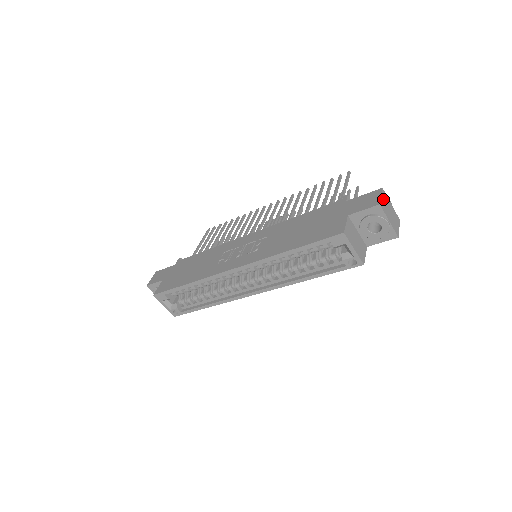
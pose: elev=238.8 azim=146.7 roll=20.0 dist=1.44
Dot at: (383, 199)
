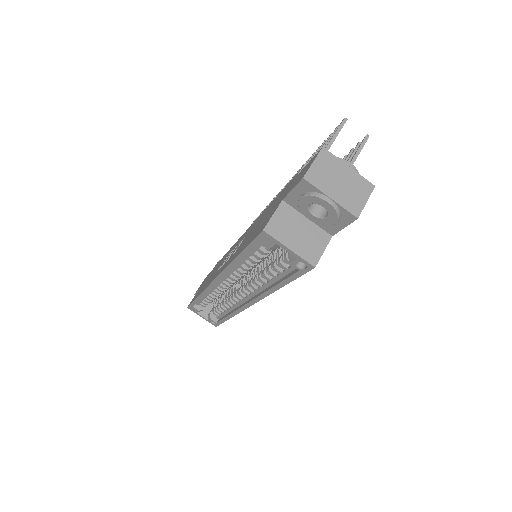
Dot at: (319, 165)
